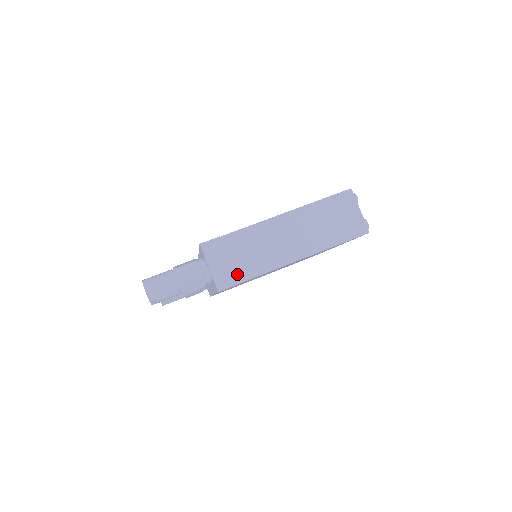
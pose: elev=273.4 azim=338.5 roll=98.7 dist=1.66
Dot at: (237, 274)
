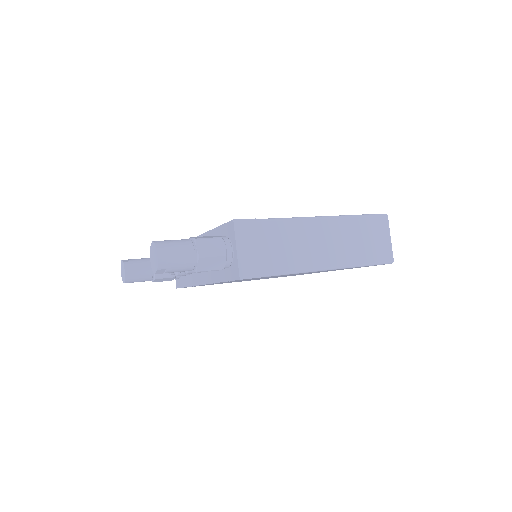
Dot at: (264, 266)
